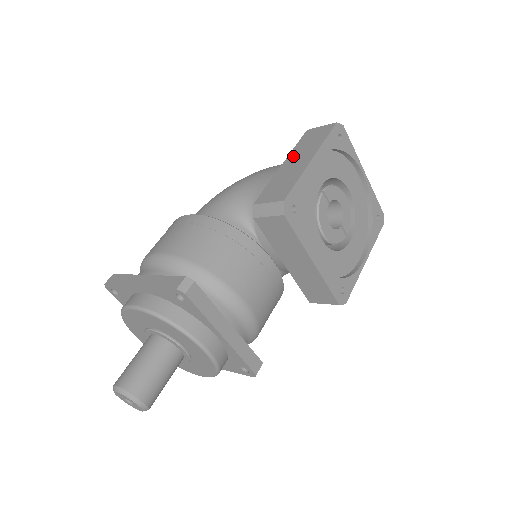
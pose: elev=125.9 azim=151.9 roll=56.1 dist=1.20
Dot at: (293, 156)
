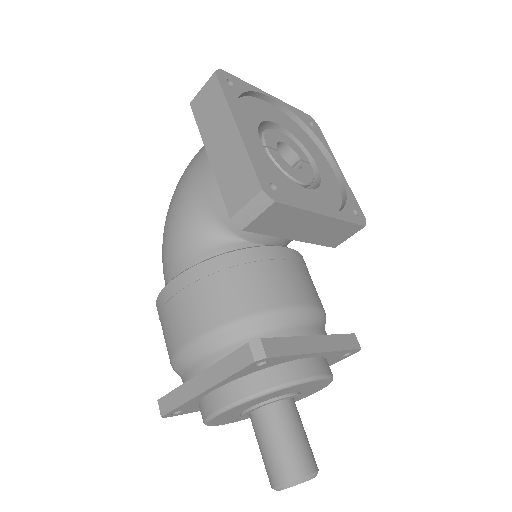
Dot at: (210, 140)
